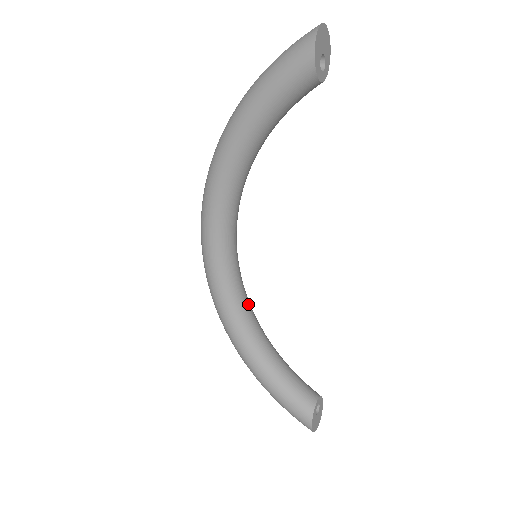
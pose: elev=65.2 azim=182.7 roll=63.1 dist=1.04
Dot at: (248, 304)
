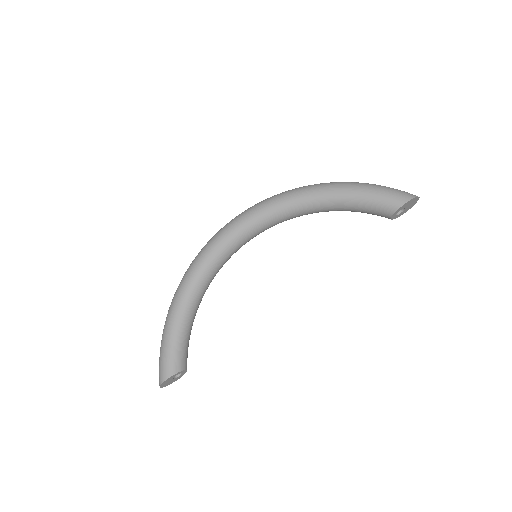
Dot at: (215, 275)
